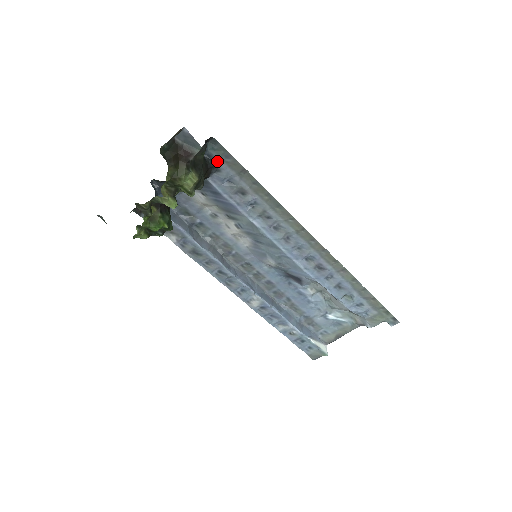
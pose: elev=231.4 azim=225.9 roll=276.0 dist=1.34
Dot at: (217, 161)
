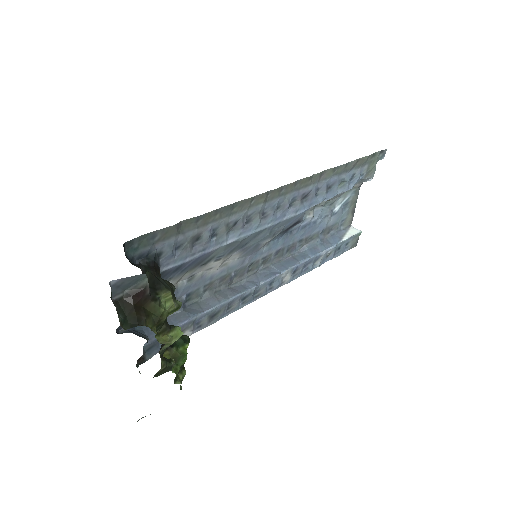
Dot at: (150, 251)
